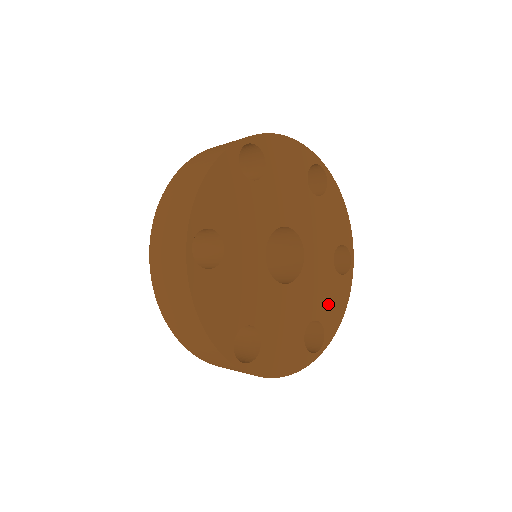
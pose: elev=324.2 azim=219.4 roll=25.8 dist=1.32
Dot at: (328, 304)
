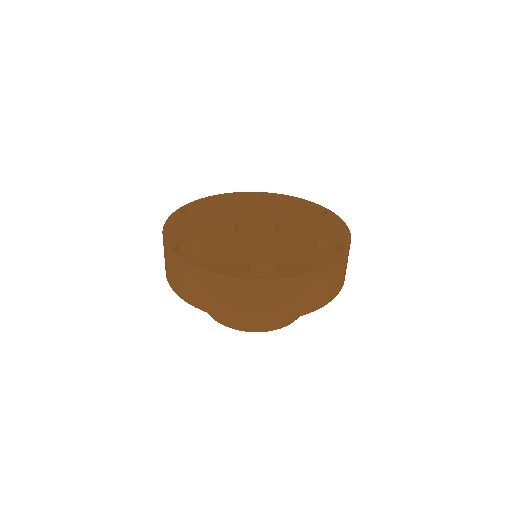
Dot at: (294, 259)
